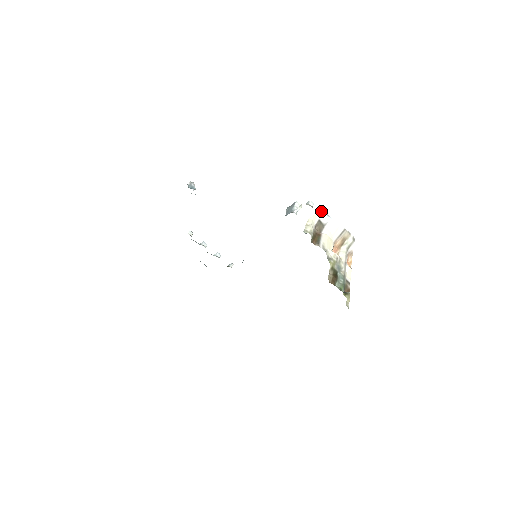
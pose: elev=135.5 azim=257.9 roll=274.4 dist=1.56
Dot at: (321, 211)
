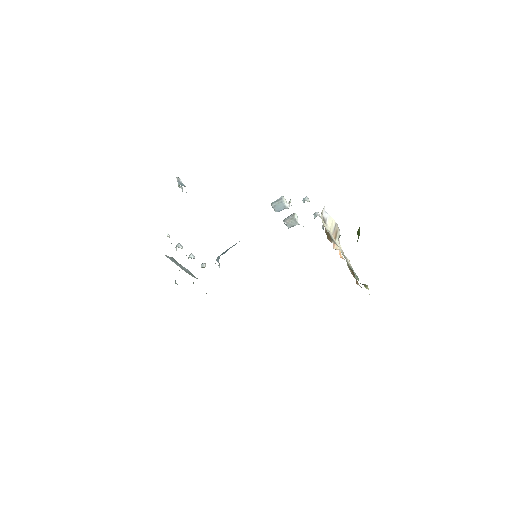
Dot at: (323, 208)
